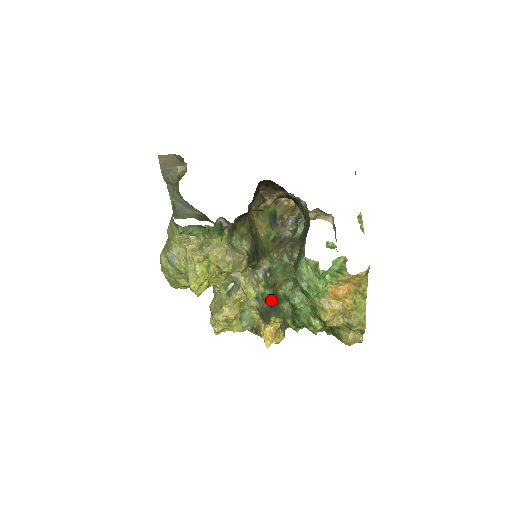
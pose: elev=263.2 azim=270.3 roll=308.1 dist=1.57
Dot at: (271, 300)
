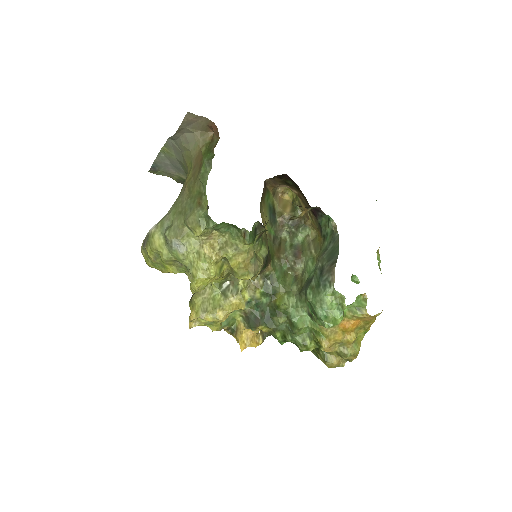
Dot at: (265, 309)
